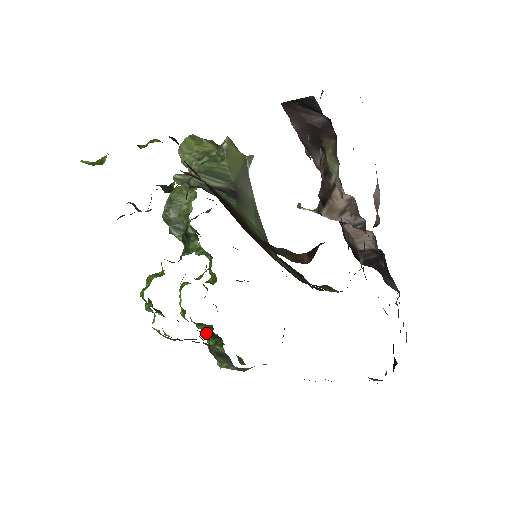
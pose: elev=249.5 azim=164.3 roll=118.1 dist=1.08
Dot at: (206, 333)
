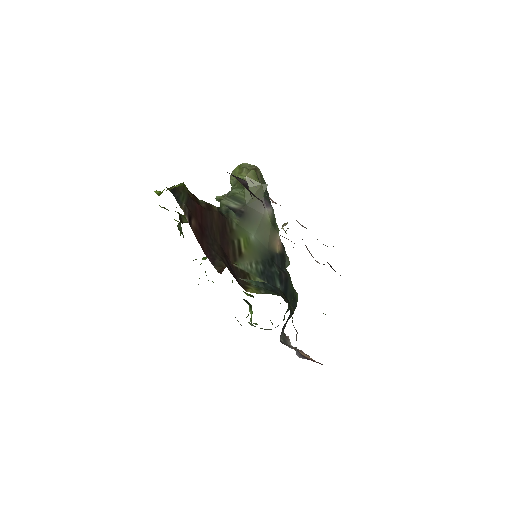
Dot at: (243, 299)
